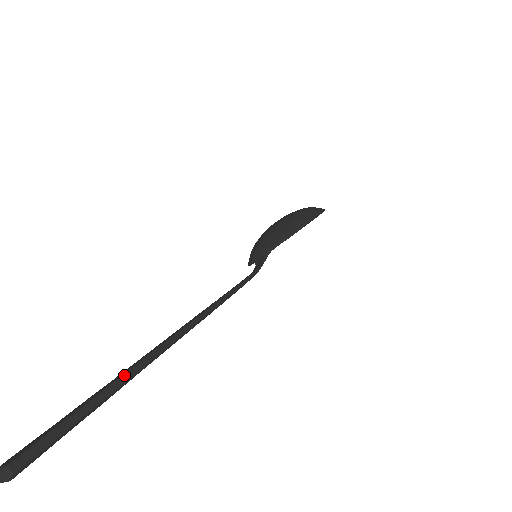
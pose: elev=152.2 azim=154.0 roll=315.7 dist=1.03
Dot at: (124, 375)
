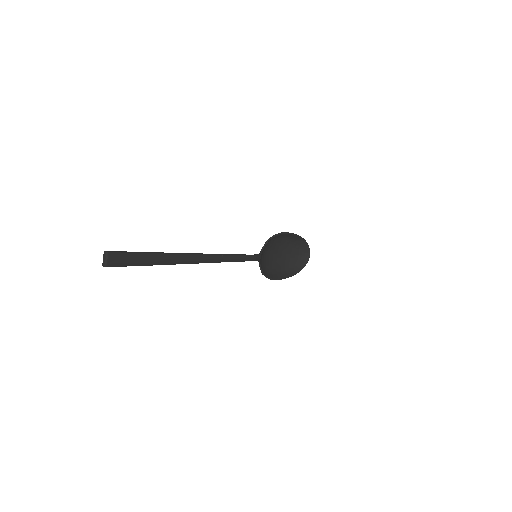
Dot at: (161, 252)
